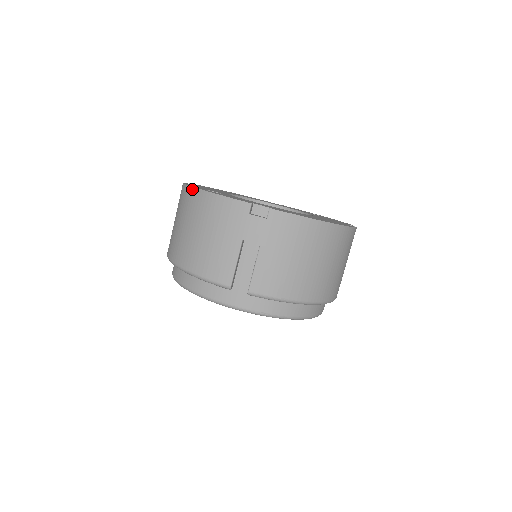
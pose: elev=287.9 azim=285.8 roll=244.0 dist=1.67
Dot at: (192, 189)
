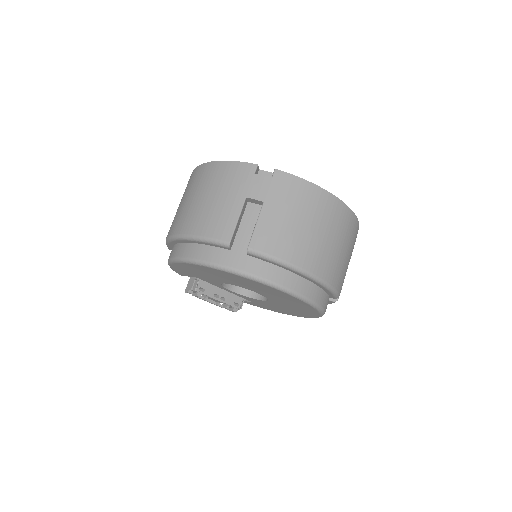
Dot at: (200, 166)
